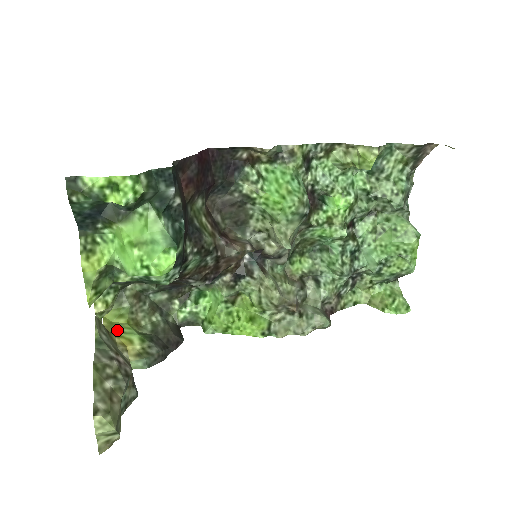
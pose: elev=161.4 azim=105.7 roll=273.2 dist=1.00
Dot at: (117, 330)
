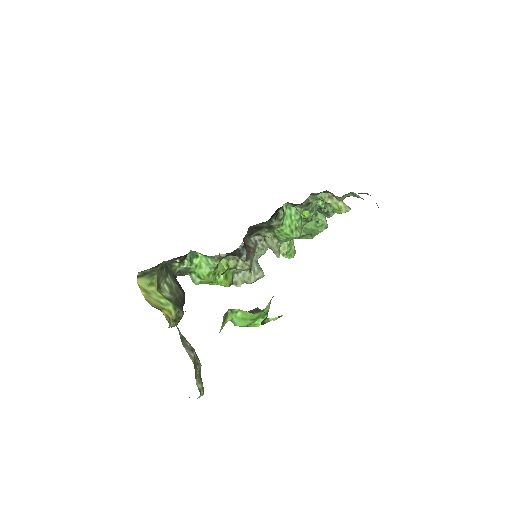
Dot at: (158, 302)
